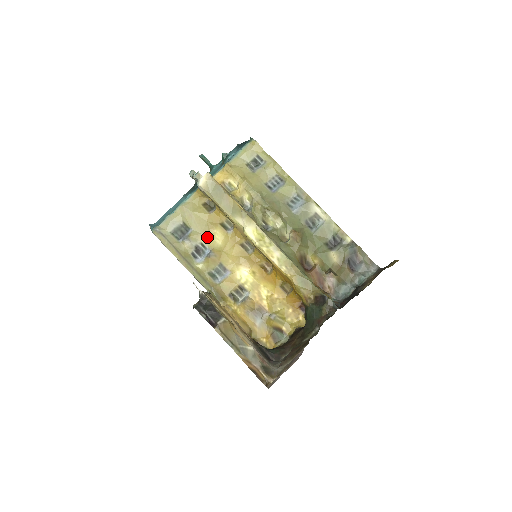
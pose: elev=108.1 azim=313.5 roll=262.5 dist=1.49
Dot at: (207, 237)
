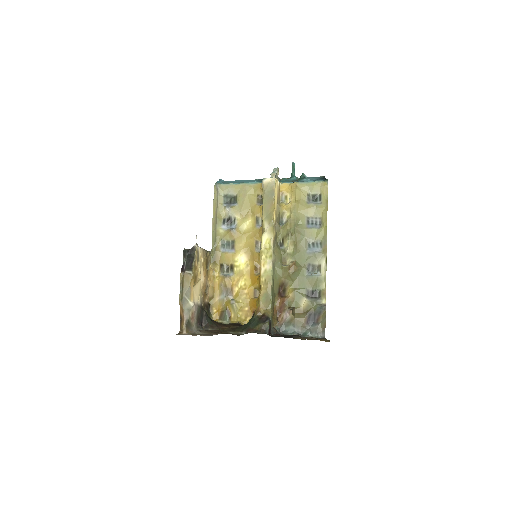
Dot at: (242, 217)
